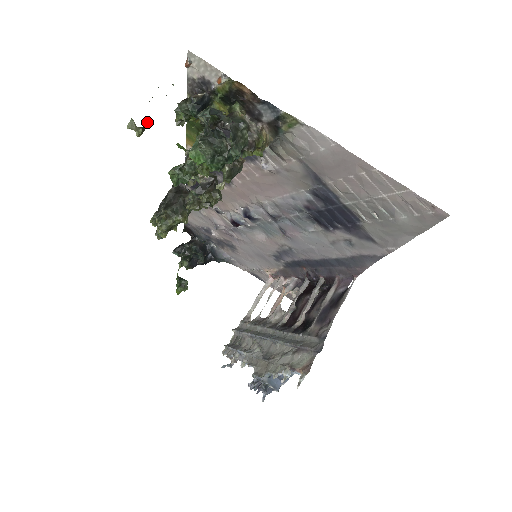
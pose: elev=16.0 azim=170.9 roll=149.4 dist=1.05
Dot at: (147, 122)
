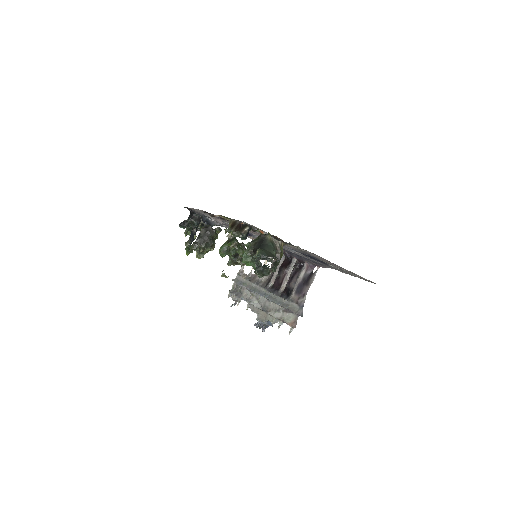
Dot at: occluded
